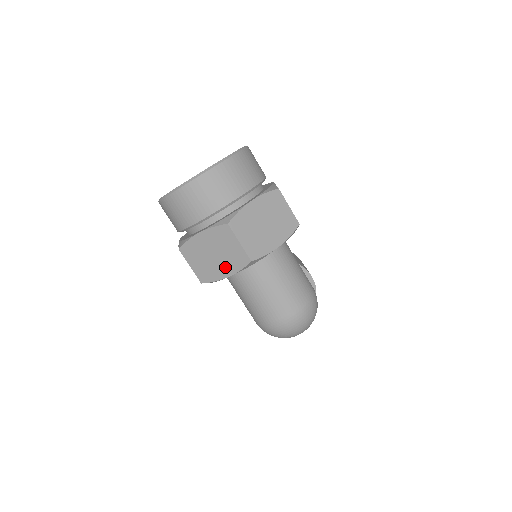
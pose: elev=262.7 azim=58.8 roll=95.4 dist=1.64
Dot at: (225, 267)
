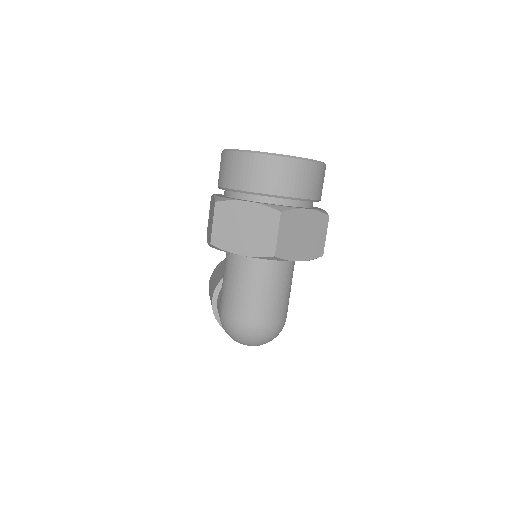
Dot at: (246, 245)
